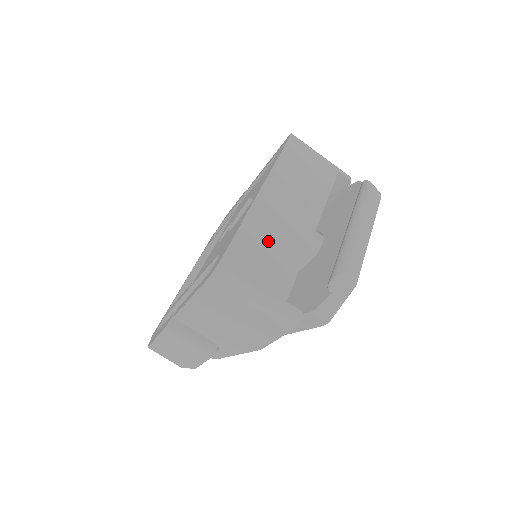
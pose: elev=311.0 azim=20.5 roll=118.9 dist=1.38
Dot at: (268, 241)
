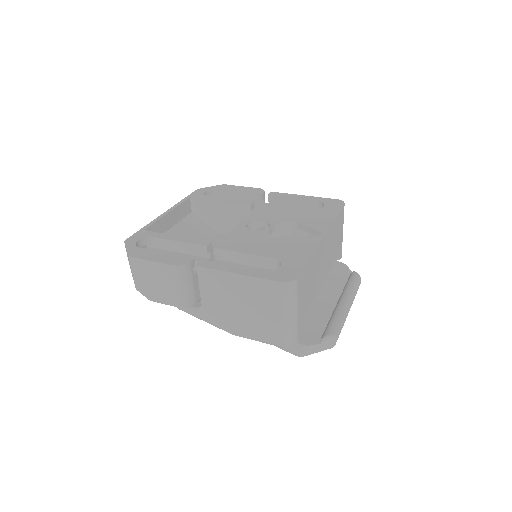
Dot at: (312, 278)
